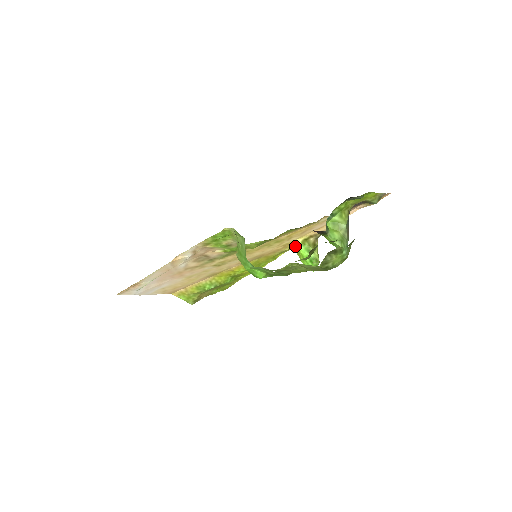
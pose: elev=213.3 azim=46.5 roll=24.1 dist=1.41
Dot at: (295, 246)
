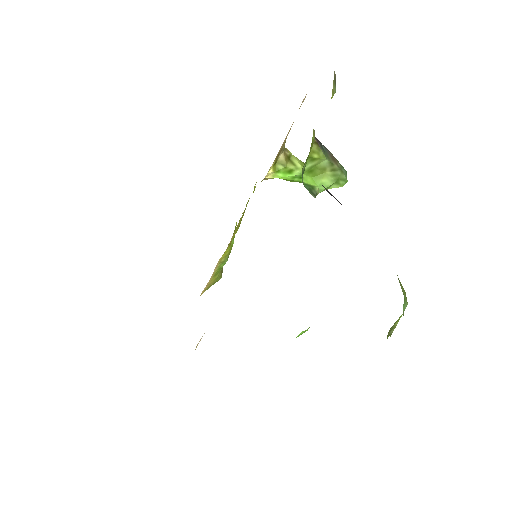
Dot at: occluded
